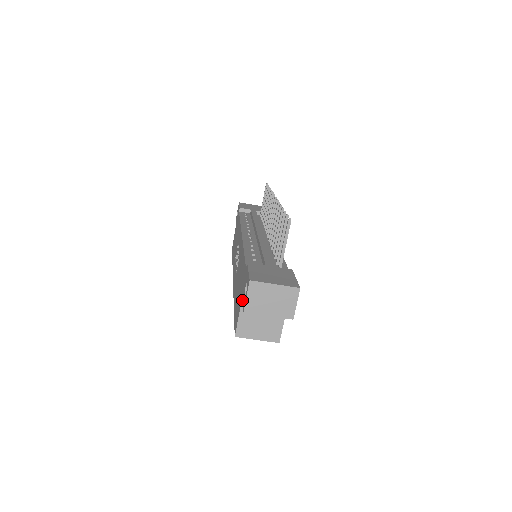
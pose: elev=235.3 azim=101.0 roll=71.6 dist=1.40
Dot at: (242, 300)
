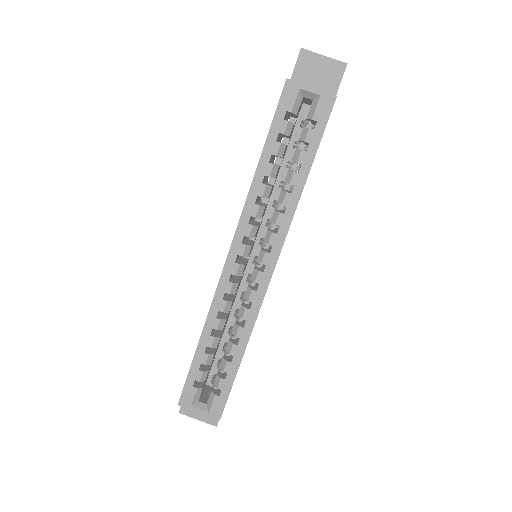
Dot at: occluded
